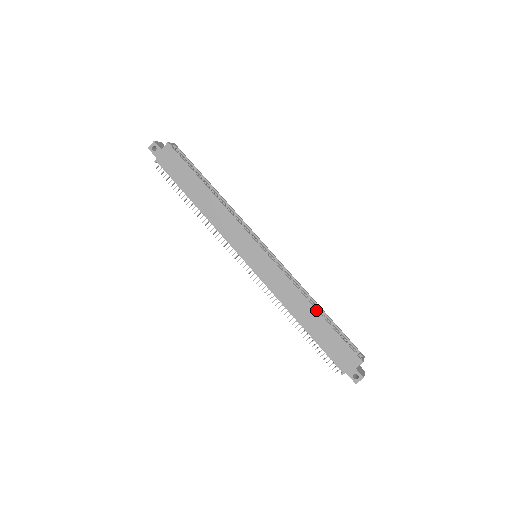
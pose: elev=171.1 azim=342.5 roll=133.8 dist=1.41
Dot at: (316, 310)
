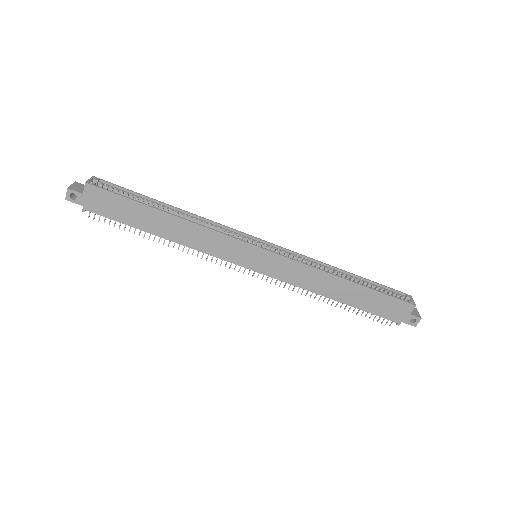
Dot at: (347, 281)
